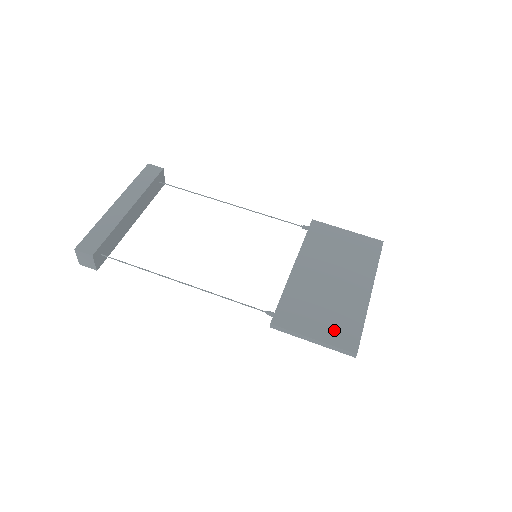
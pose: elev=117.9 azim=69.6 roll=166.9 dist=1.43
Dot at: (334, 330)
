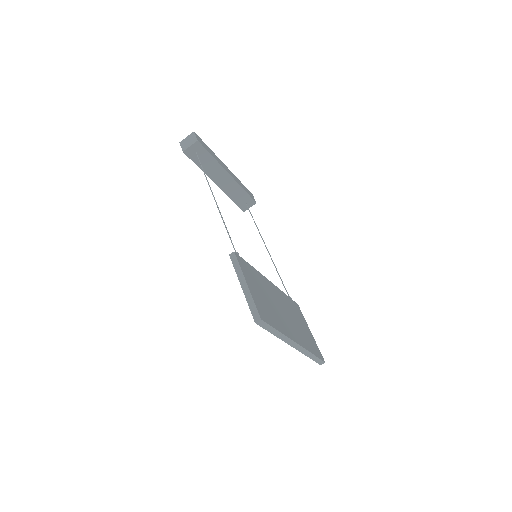
Dot at: (261, 303)
